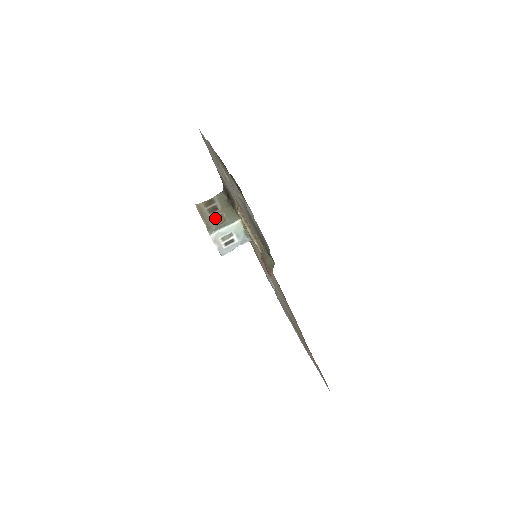
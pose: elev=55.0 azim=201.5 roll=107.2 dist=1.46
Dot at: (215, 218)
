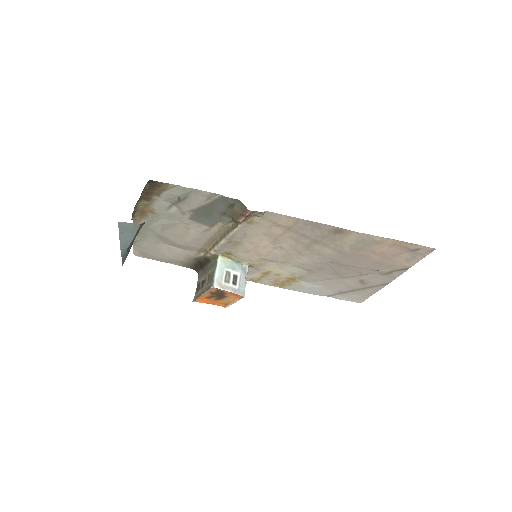
Dot at: (207, 281)
